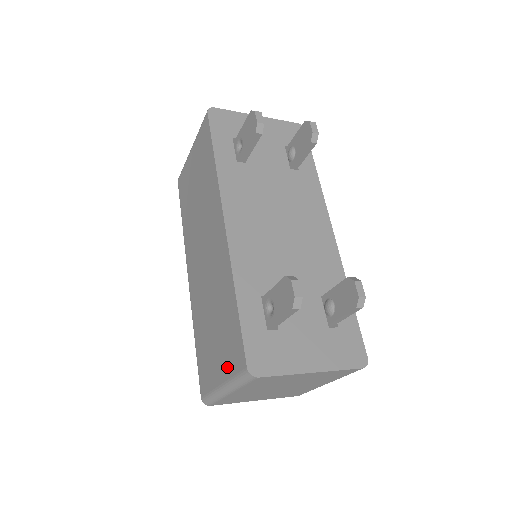
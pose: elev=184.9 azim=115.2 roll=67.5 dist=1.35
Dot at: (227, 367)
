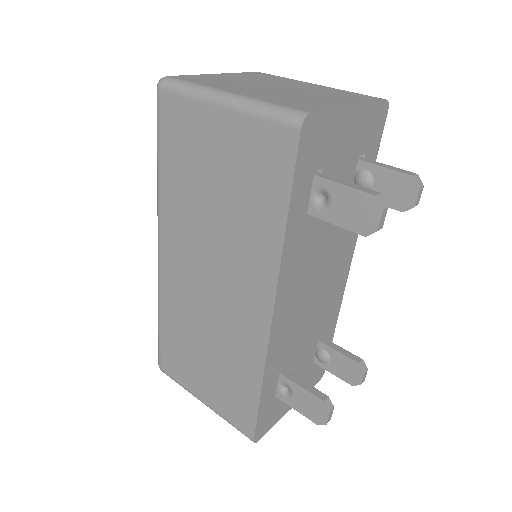
Dot at: (220, 406)
